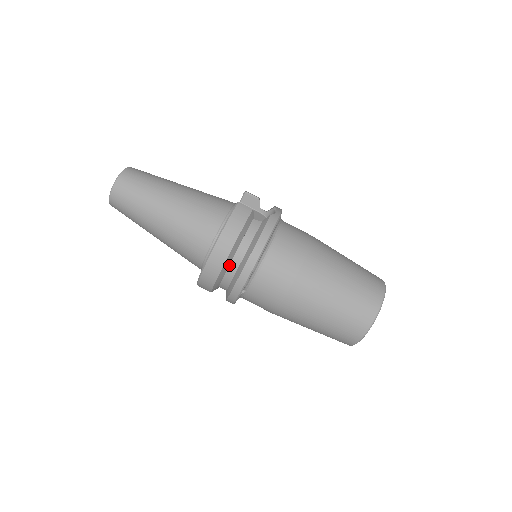
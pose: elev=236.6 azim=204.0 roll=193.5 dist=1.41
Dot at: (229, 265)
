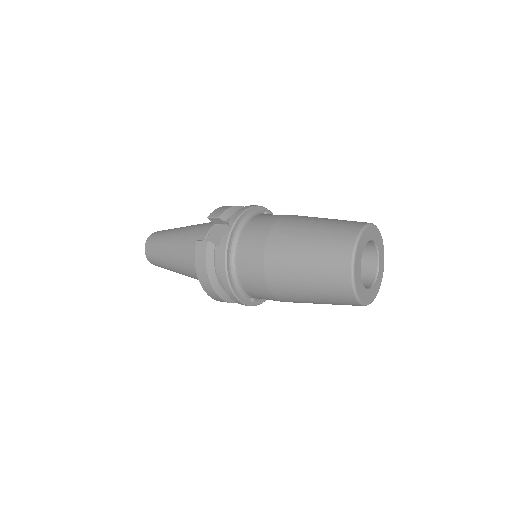
Dot at: (225, 290)
